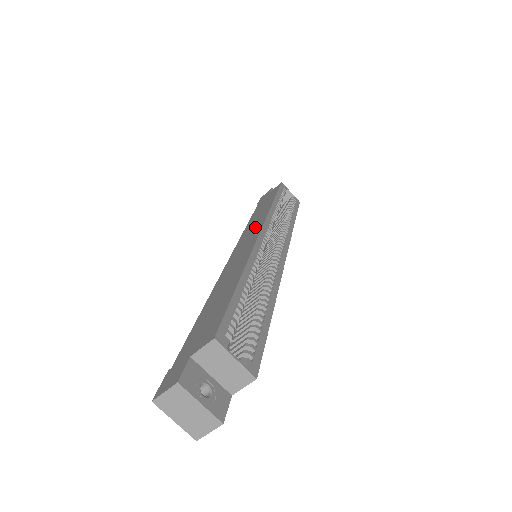
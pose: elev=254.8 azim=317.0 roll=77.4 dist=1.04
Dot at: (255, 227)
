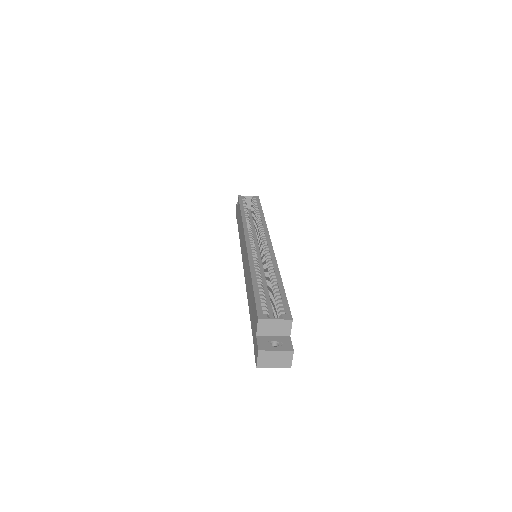
Dot at: (243, 240)
